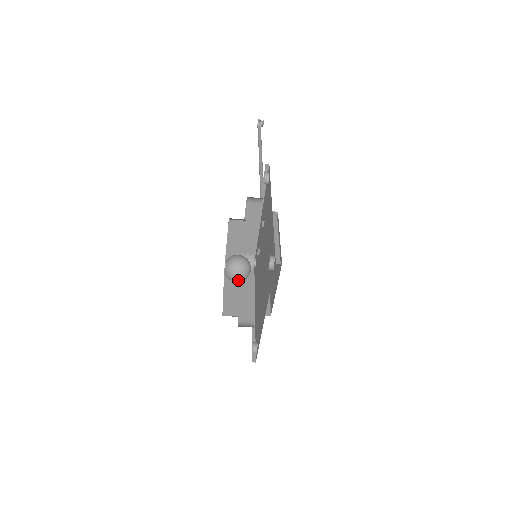
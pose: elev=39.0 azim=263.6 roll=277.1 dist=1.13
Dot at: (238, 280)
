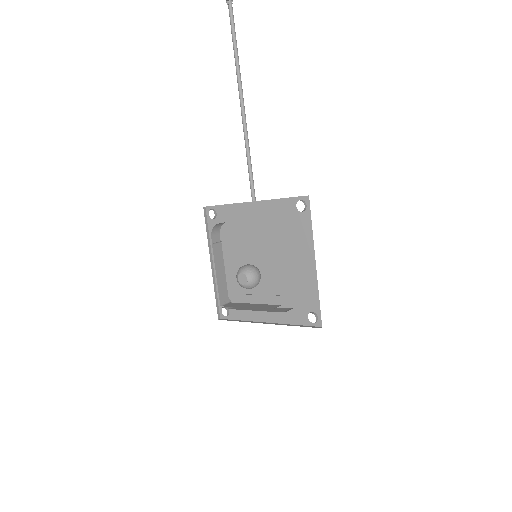
Dot at: occluded
